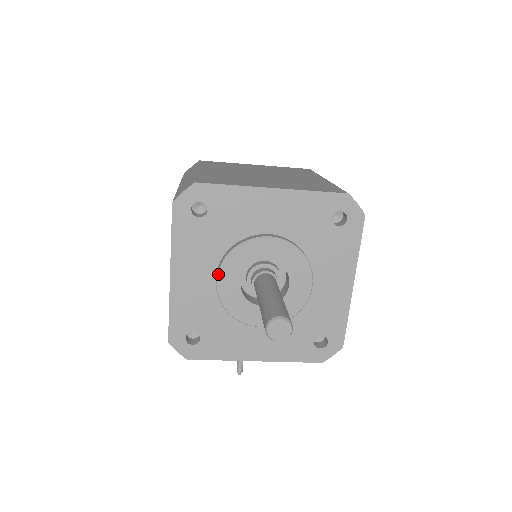
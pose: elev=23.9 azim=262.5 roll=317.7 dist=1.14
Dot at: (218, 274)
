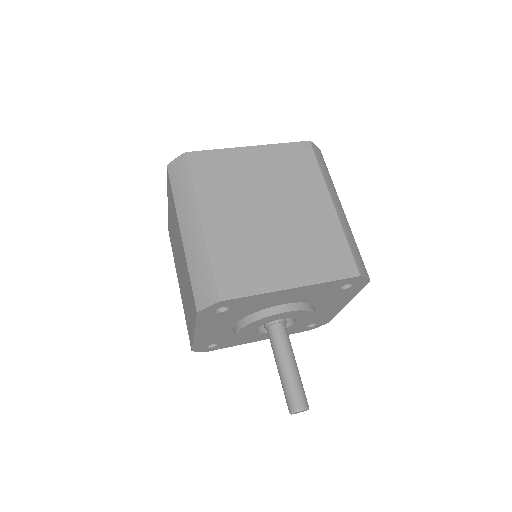
Dot at: (237, 332)
